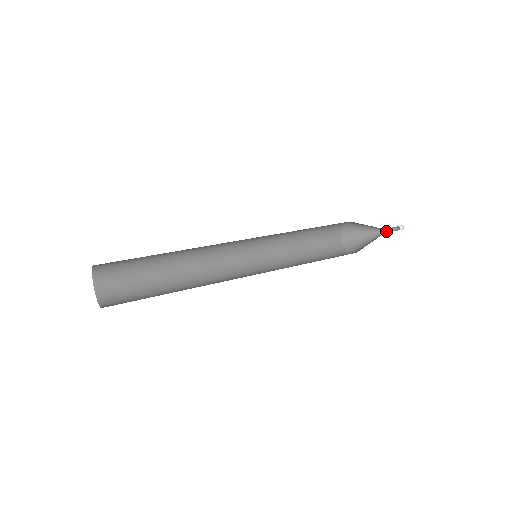
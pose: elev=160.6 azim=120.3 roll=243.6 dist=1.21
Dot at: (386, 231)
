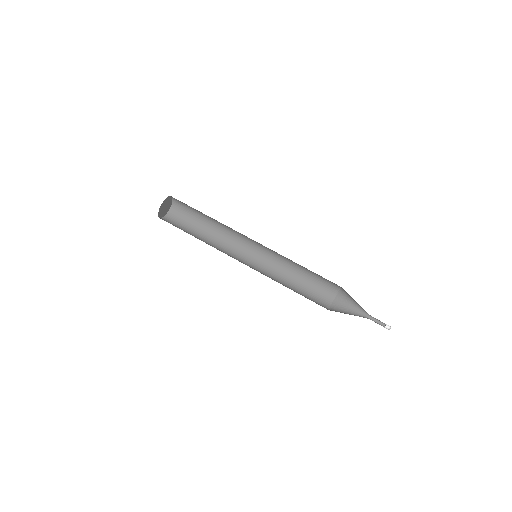
Dot at: (372, 319)
